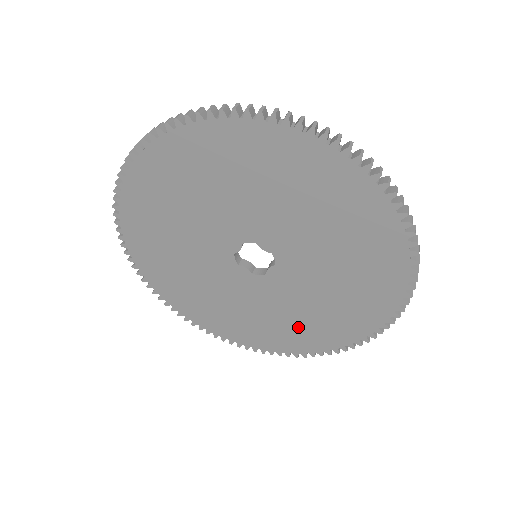
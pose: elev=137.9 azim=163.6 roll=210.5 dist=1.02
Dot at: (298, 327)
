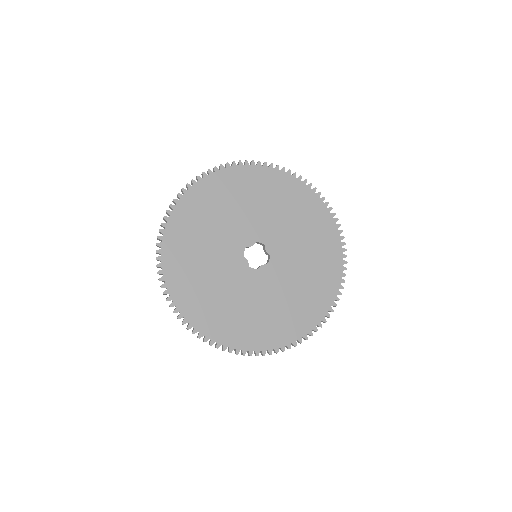
Dot at: (254, 321)
